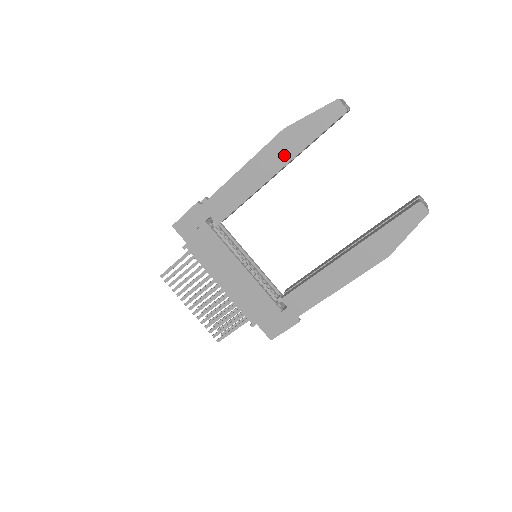
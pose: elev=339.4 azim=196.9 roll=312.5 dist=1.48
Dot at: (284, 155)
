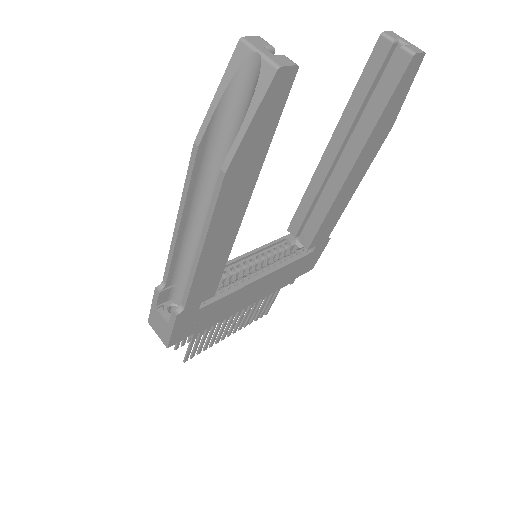
Dot at: (244, 189)
